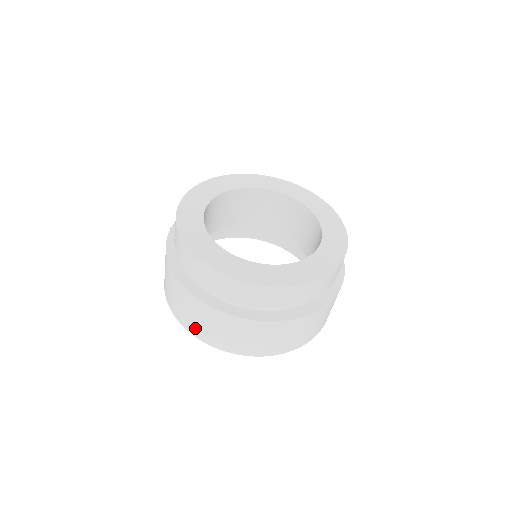
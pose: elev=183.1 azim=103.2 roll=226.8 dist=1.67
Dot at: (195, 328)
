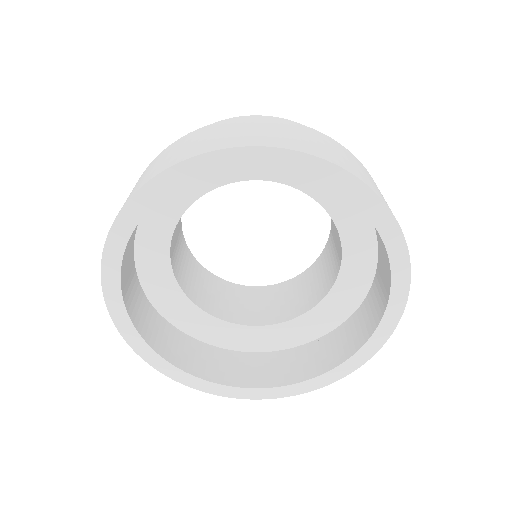
Dot at: (215, 143)
